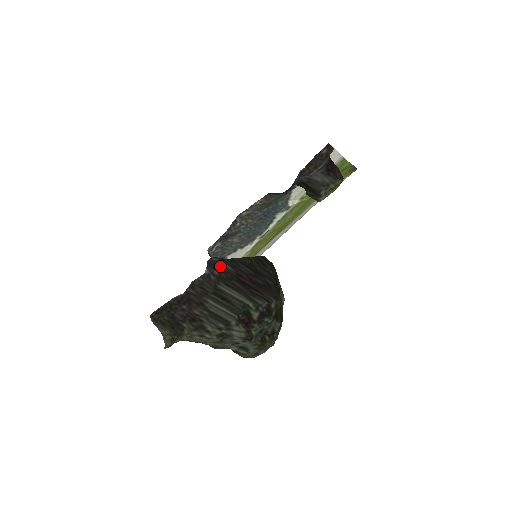
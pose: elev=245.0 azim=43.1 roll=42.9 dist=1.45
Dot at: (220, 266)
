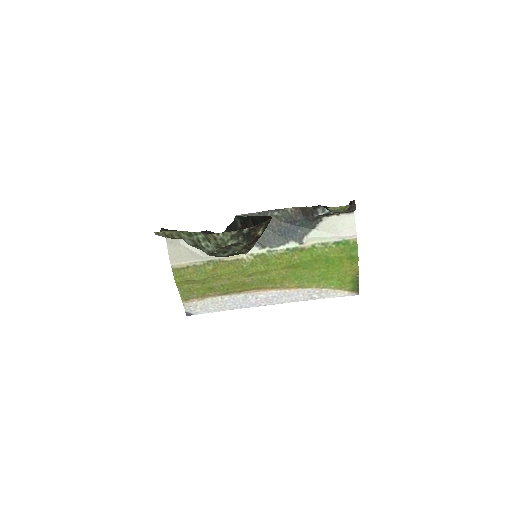
Dot at: (234, 227)
